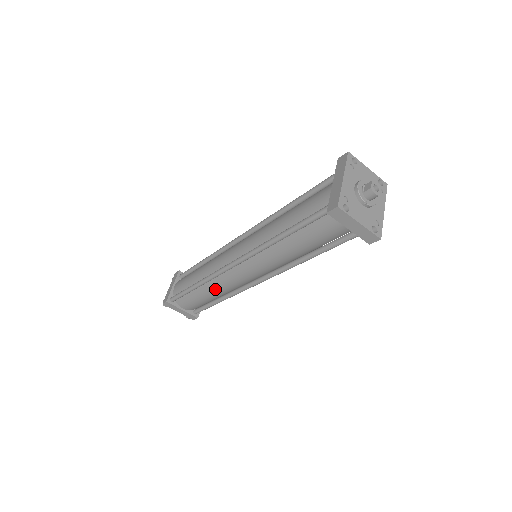
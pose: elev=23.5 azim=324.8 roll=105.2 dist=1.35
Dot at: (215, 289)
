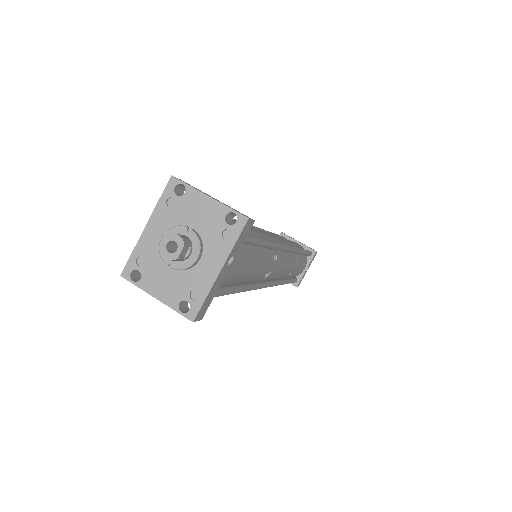
Dot at: occluded
